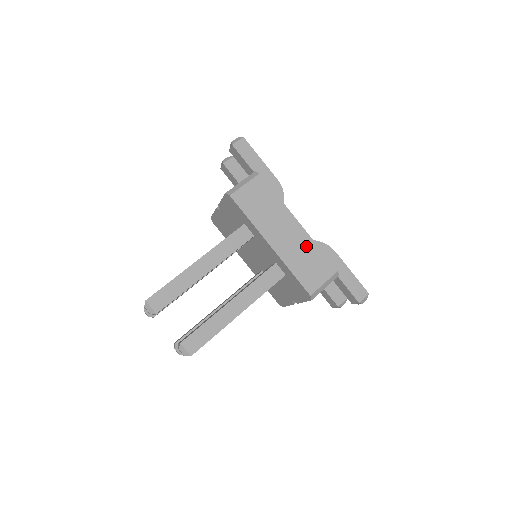
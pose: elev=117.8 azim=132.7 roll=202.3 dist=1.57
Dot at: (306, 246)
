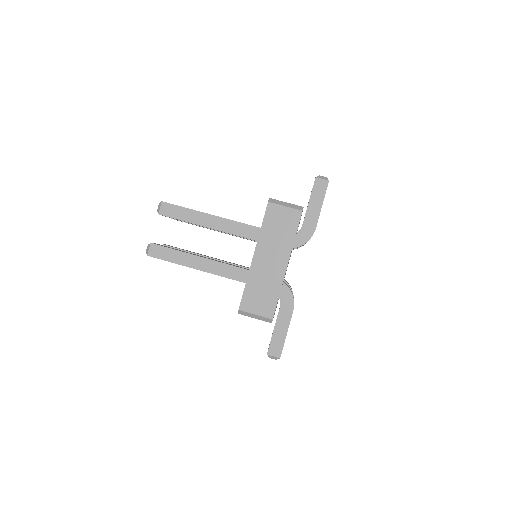
Dot at: (273, 283)
